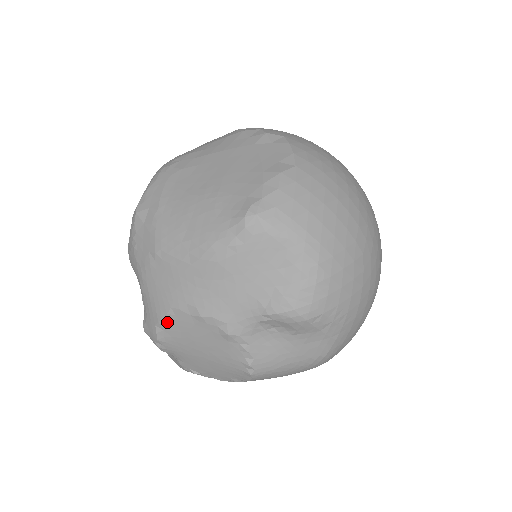
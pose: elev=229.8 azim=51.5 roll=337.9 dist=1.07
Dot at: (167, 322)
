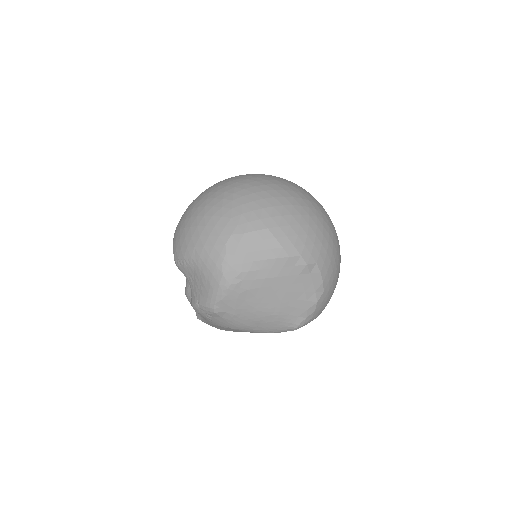
Dot at: occluded
